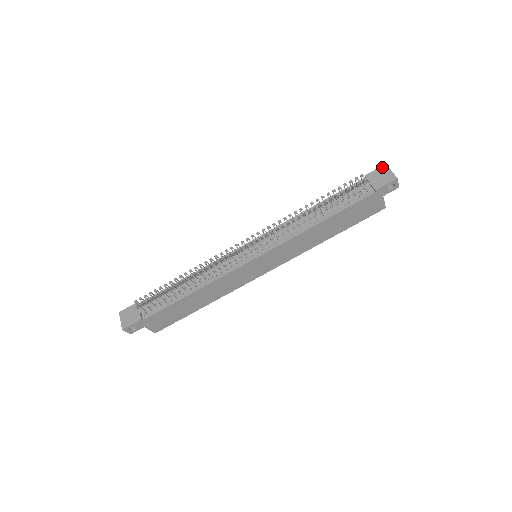
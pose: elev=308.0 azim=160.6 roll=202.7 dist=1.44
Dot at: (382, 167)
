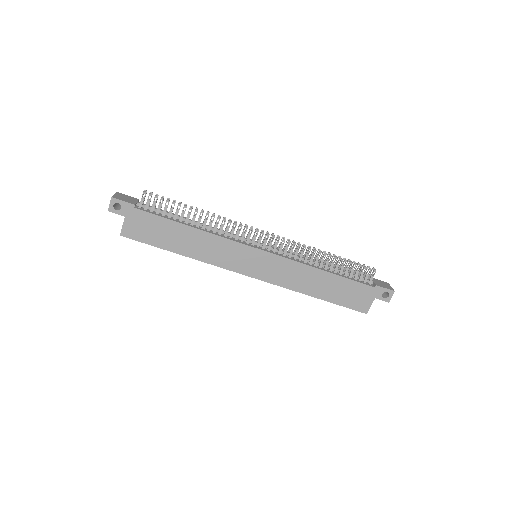
Dot at: (385, 282)
